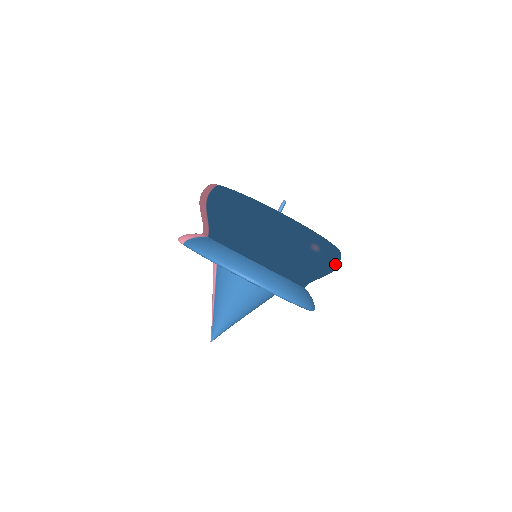
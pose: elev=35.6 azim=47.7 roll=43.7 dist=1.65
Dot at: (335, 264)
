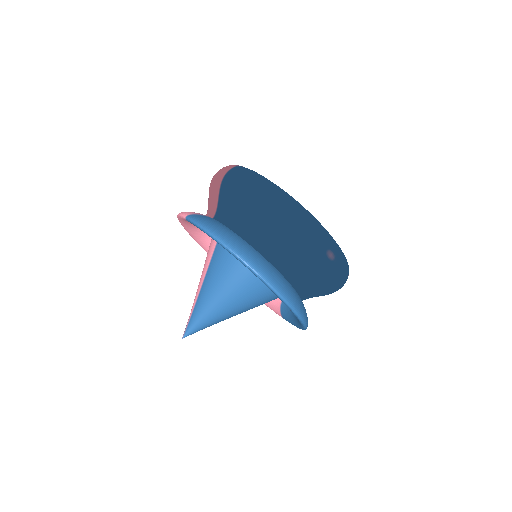
Dot at: (342, 282)
